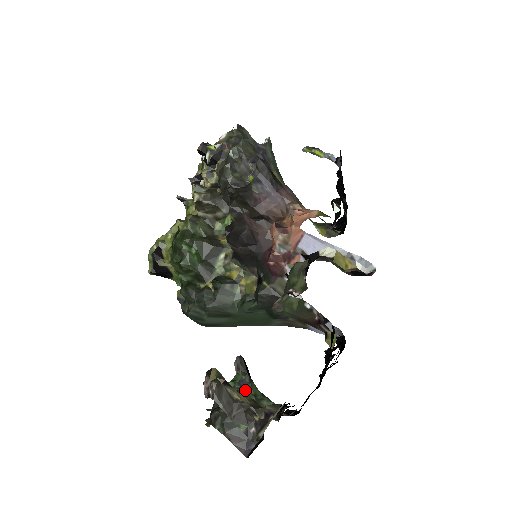
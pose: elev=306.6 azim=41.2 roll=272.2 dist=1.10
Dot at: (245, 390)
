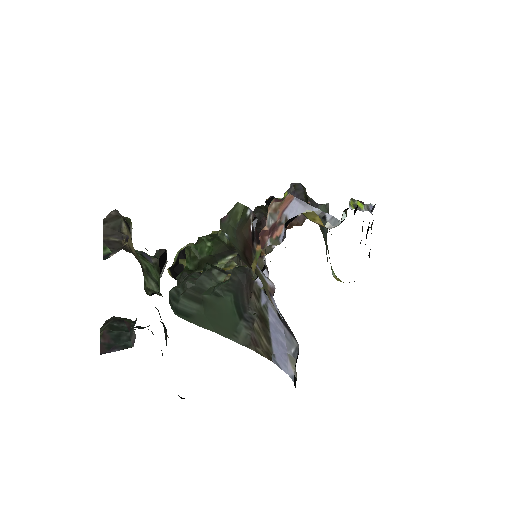
Dot at: (143, 259)
